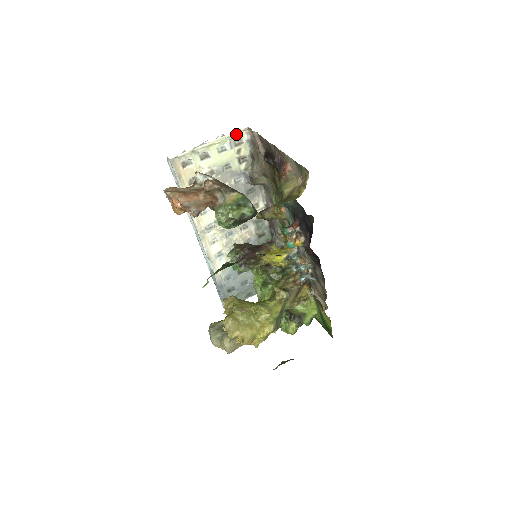
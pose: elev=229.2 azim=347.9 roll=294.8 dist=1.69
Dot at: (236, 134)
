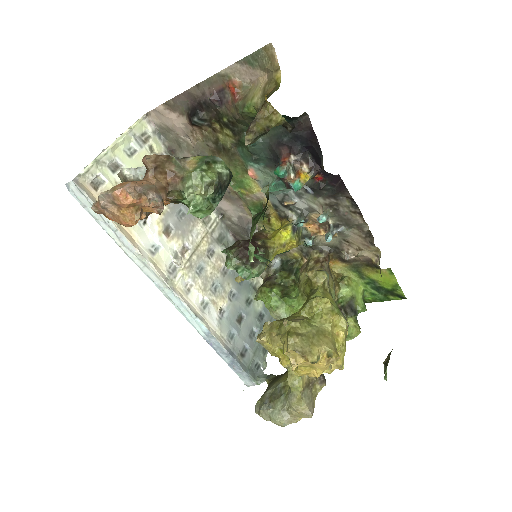
Dot at: (136, 126)
